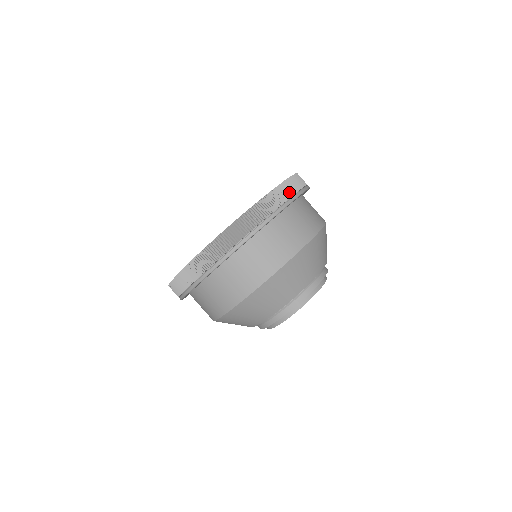
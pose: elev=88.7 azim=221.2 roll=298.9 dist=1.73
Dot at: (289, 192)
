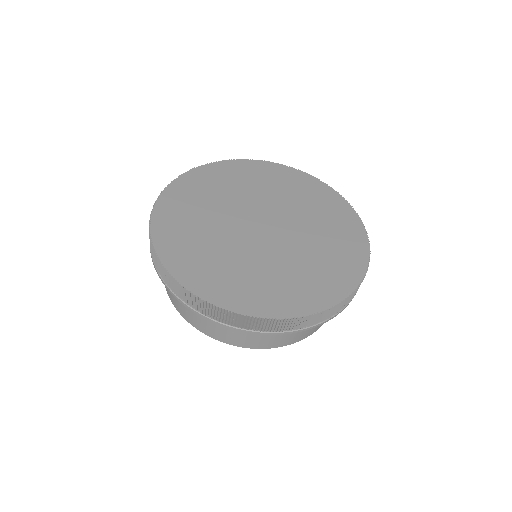
Dot at: (320, 320)
